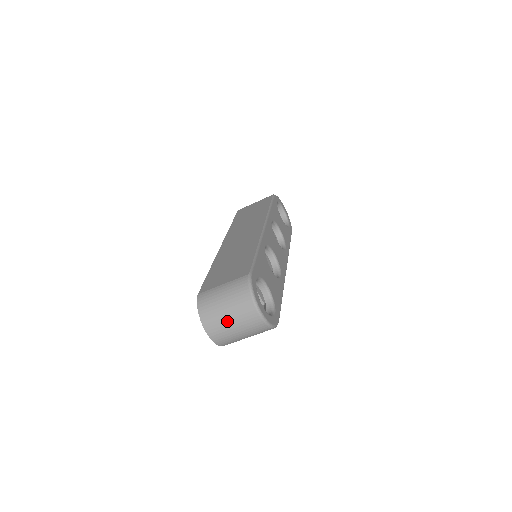
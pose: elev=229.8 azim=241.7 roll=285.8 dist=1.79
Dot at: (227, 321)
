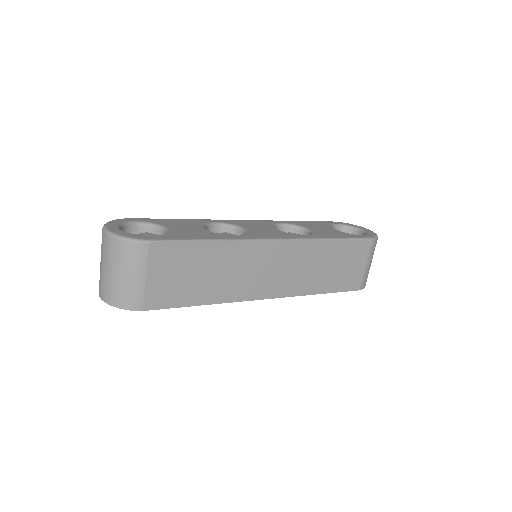
Dot at: (100, 266)
